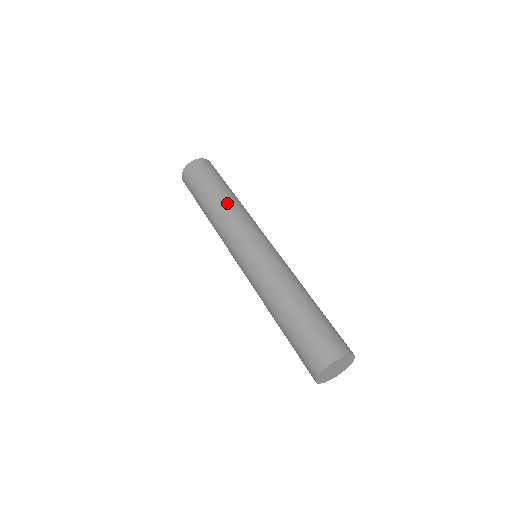
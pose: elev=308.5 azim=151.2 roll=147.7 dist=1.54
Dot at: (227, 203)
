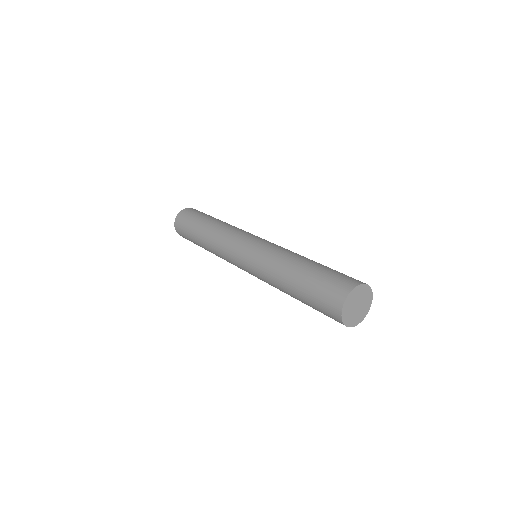
Dot at: (222, 223)
